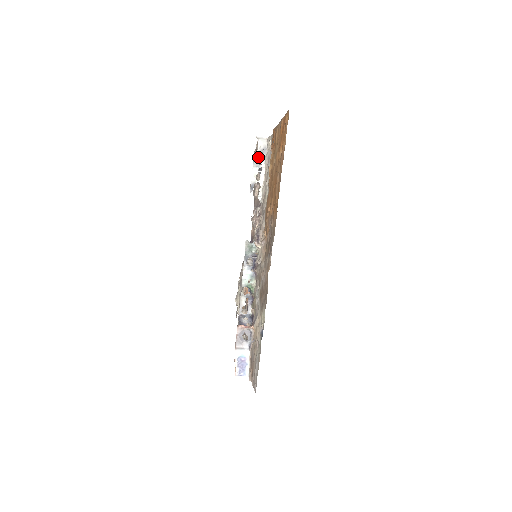
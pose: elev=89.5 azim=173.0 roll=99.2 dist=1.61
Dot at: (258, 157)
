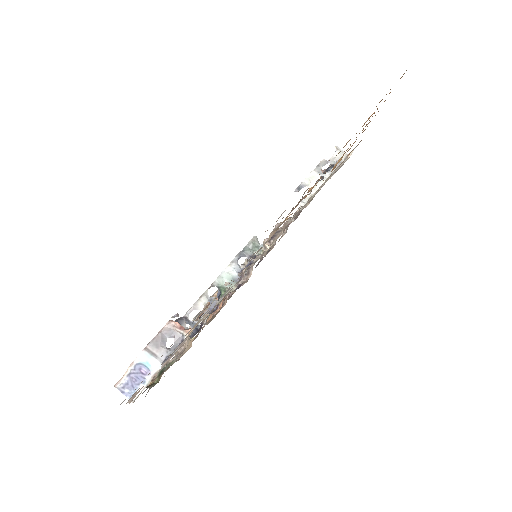
Dot at: (325, 169)
